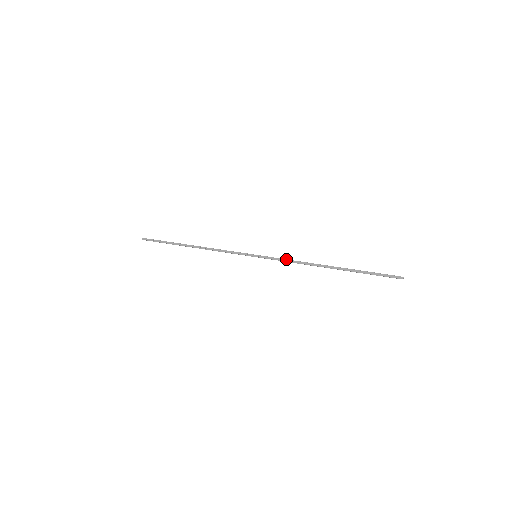
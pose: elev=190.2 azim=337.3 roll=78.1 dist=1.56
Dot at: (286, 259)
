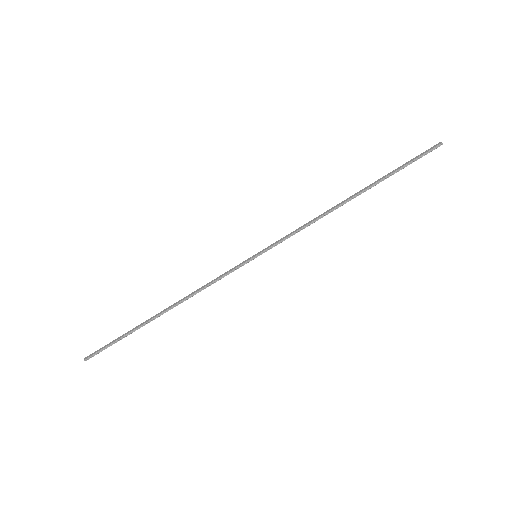
Dot at: (296, 229)
